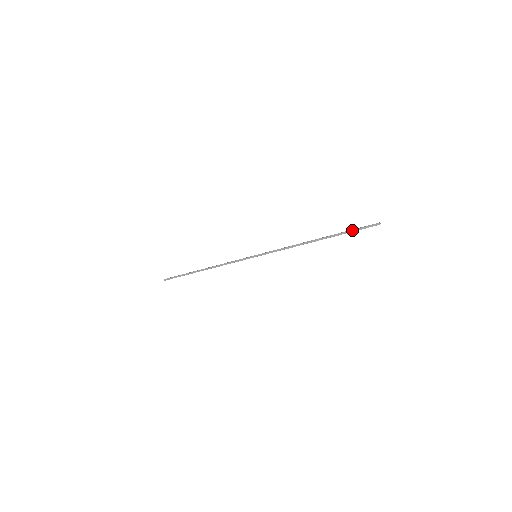
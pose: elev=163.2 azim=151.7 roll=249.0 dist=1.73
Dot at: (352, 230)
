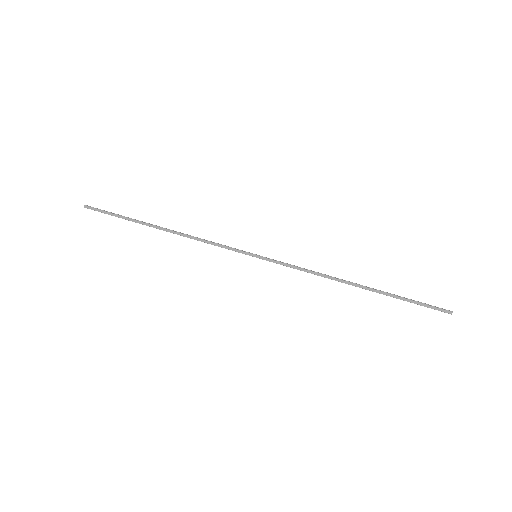
Dot at: (412, 300)
